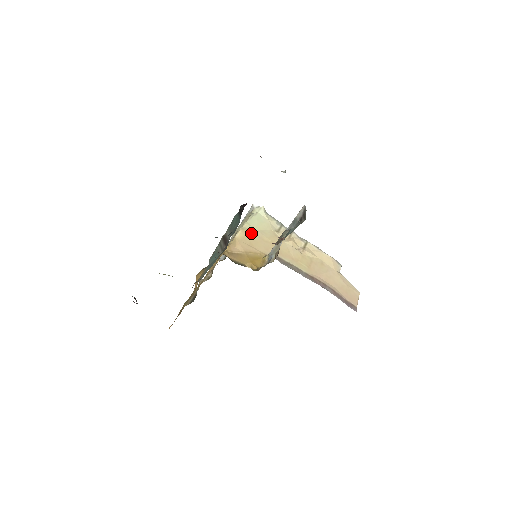
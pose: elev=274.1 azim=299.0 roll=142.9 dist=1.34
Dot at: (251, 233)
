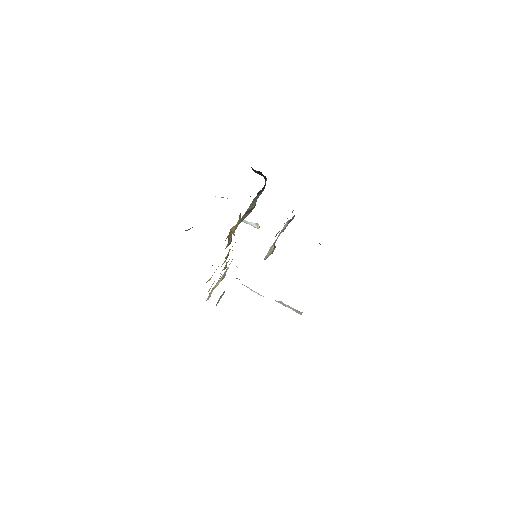
Dot at: occluded
